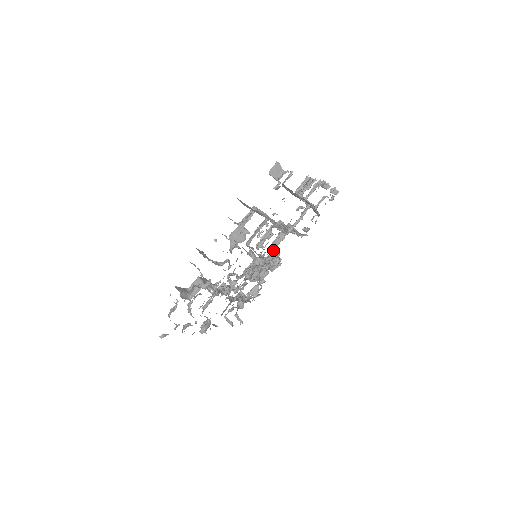
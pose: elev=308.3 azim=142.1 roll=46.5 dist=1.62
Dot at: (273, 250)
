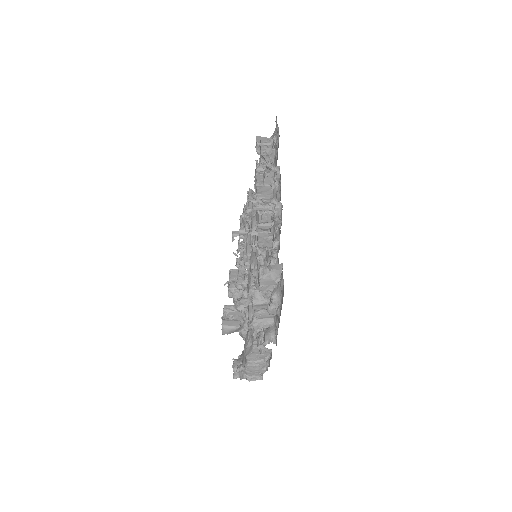
Dot at: (243, 281)
